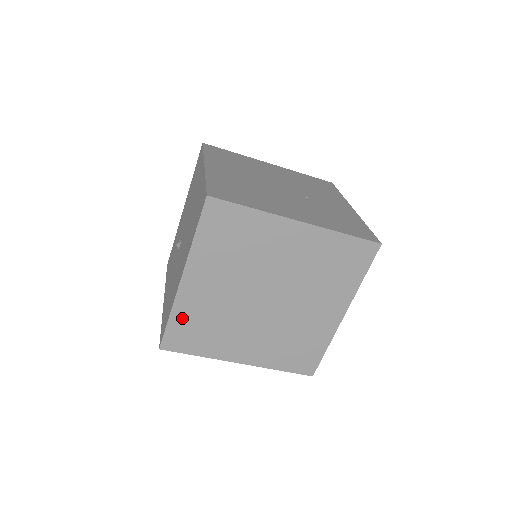
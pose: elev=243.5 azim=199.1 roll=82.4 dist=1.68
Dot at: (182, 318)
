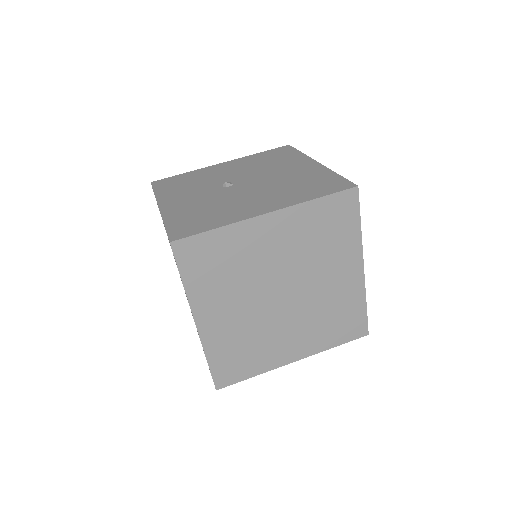
Dot at: (223, 240)
